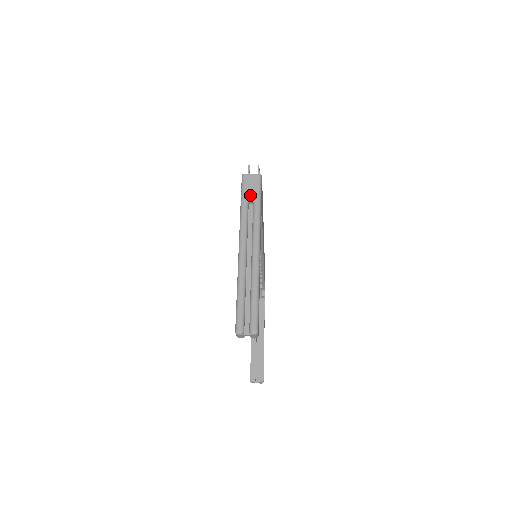
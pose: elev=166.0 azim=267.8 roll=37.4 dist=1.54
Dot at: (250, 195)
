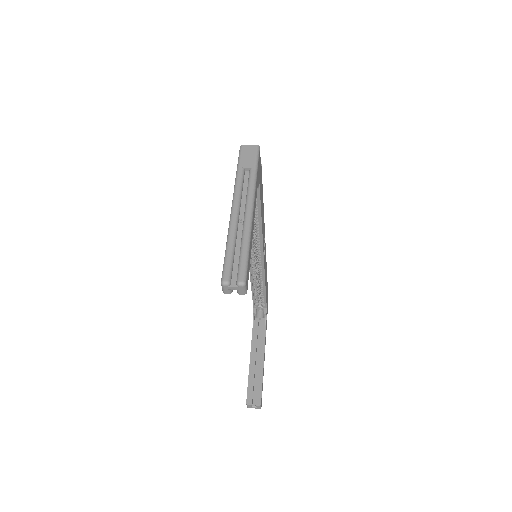
Dot at: (247, 162)
